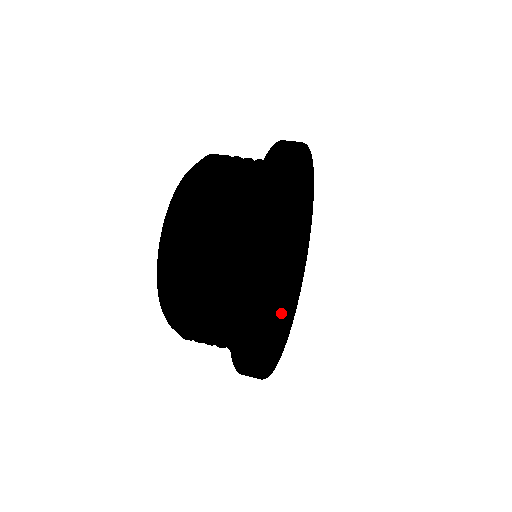
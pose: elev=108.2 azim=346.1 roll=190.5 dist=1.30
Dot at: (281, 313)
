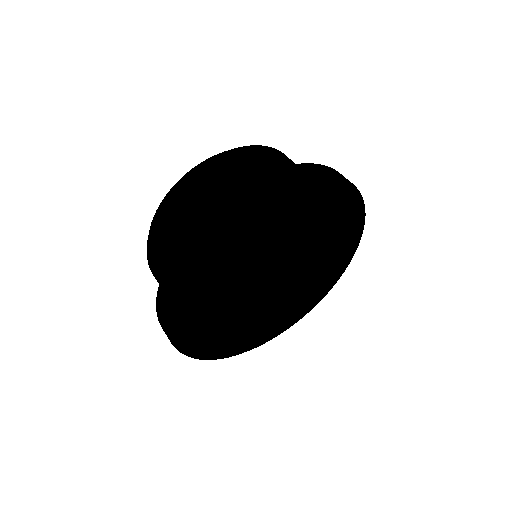
Dot at: (227, 307)
